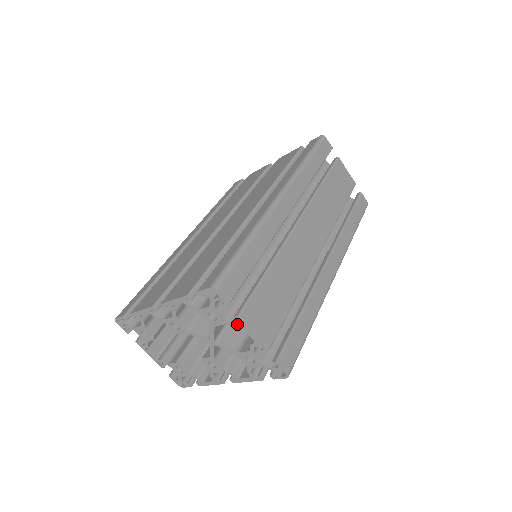
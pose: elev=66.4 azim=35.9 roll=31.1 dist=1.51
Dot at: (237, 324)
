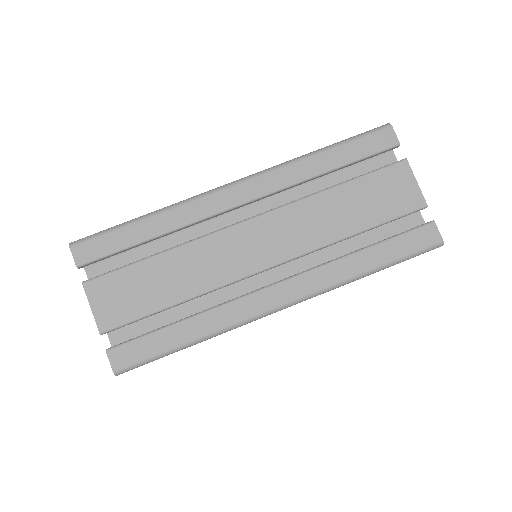
Dot at: occluded
